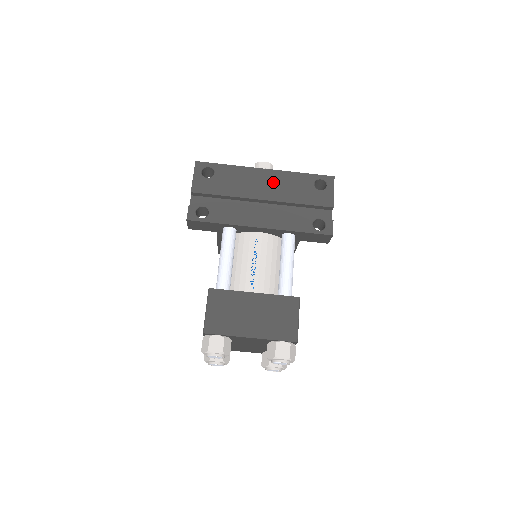
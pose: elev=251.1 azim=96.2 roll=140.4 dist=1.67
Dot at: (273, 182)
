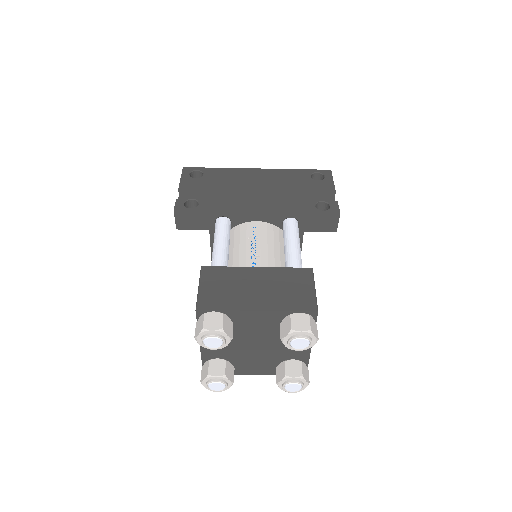
Dot at: (267, 177)
